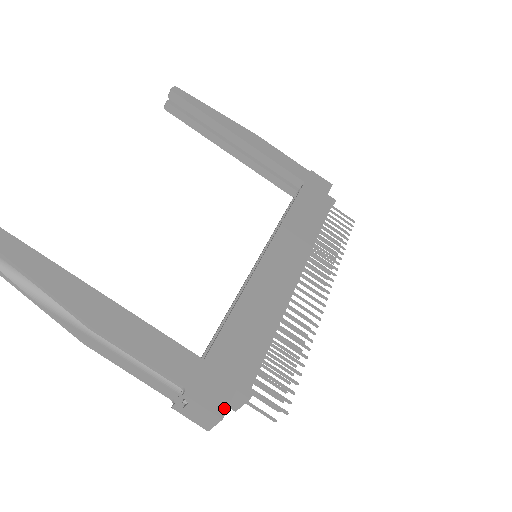
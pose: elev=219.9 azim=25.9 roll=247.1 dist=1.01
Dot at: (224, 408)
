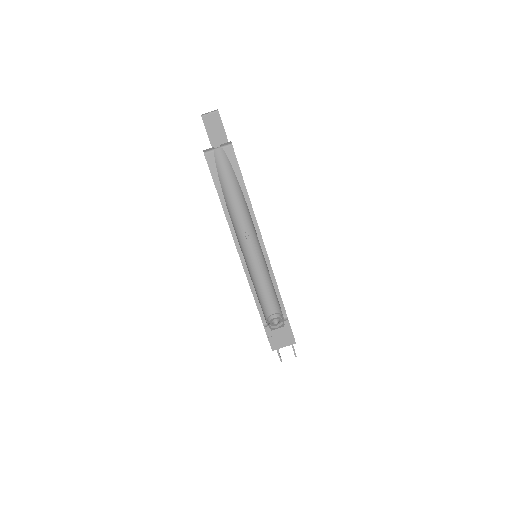
Dot at: occluded
